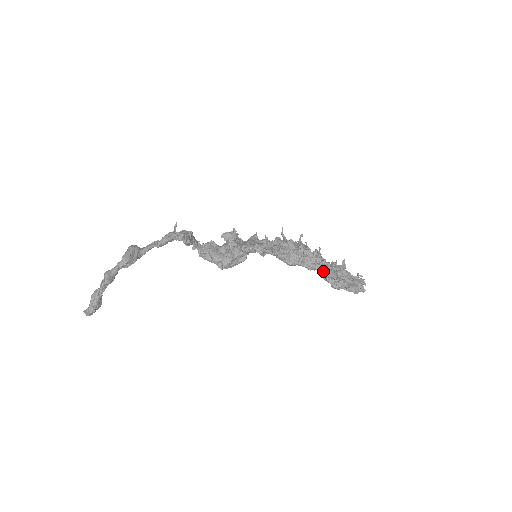
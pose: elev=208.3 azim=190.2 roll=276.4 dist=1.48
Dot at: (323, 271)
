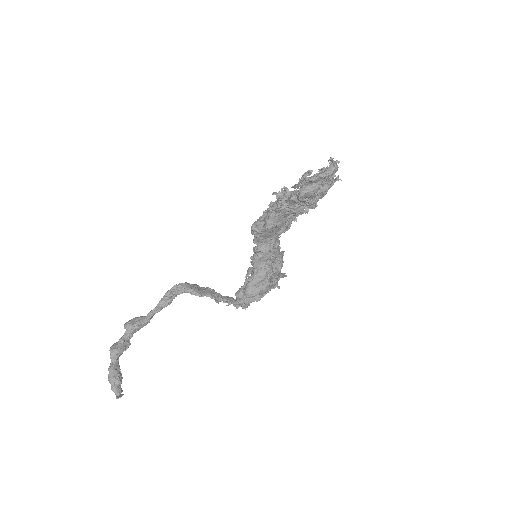
Dot at: (289, 197)
